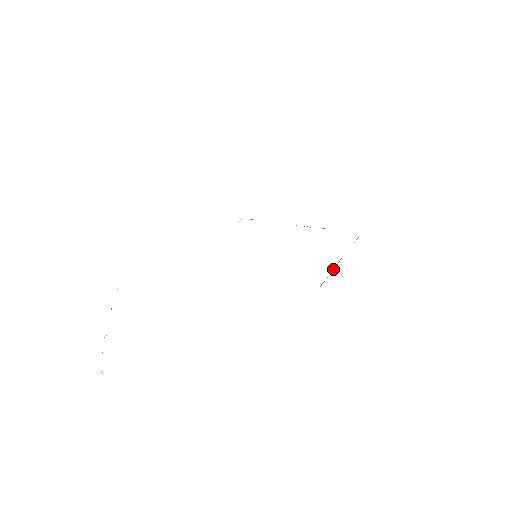
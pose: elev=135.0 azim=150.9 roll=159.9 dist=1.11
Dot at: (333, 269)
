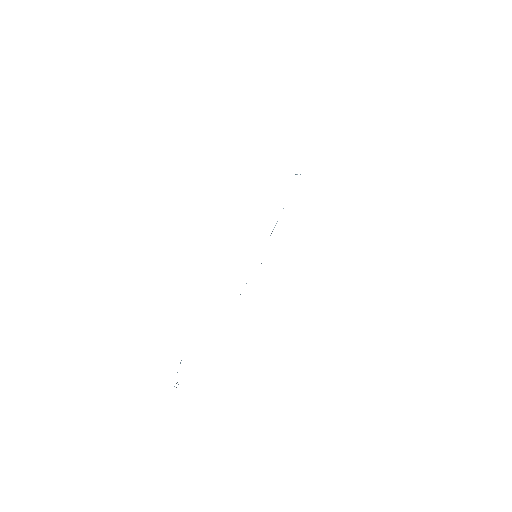
Dot at: occluded
